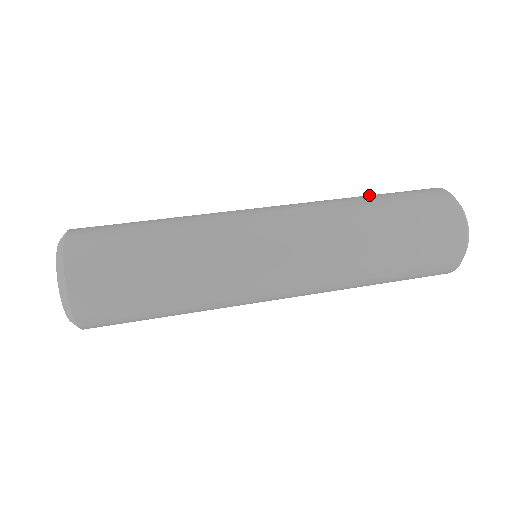
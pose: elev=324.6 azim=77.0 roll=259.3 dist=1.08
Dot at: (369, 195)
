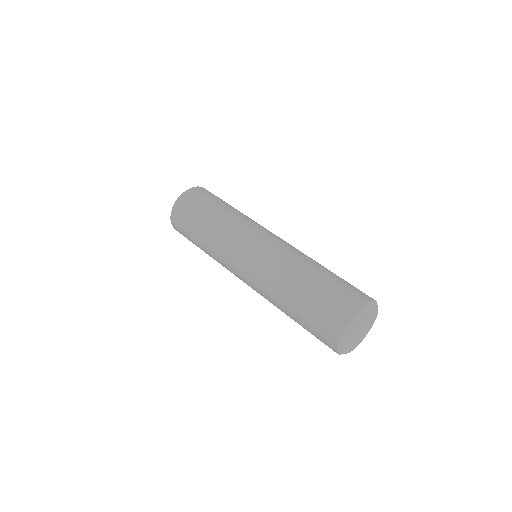
Dot at: occluded
